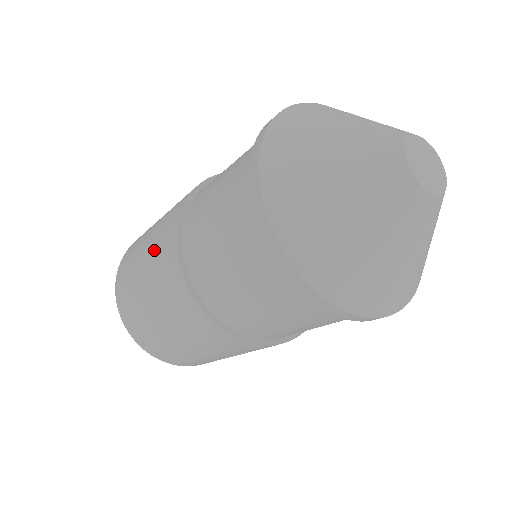
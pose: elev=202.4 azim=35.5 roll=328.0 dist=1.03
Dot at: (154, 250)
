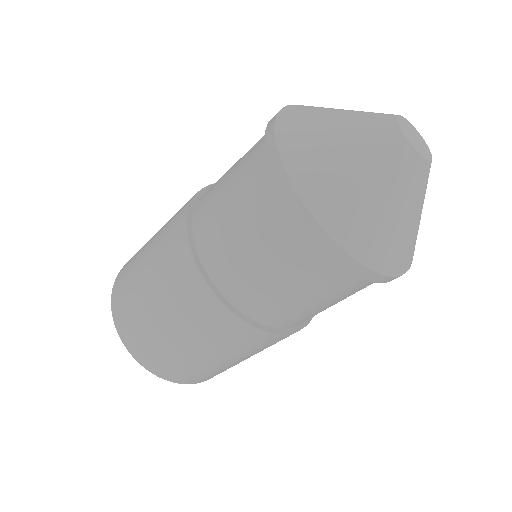
Dot at: (160, 246)
